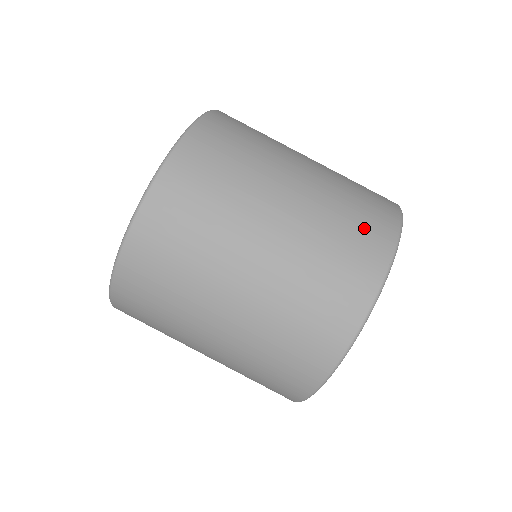
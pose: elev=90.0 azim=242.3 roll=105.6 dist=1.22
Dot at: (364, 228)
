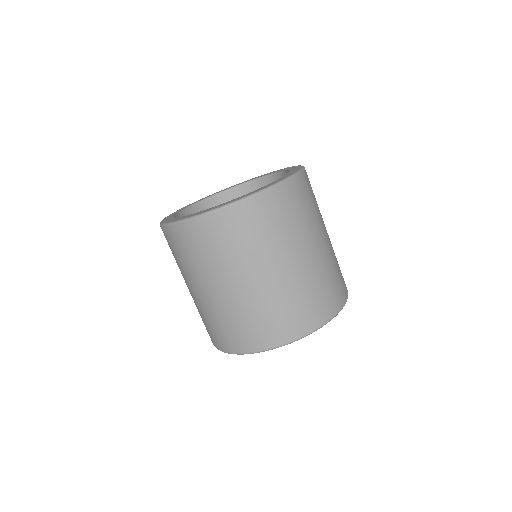
Dot at: occluded
